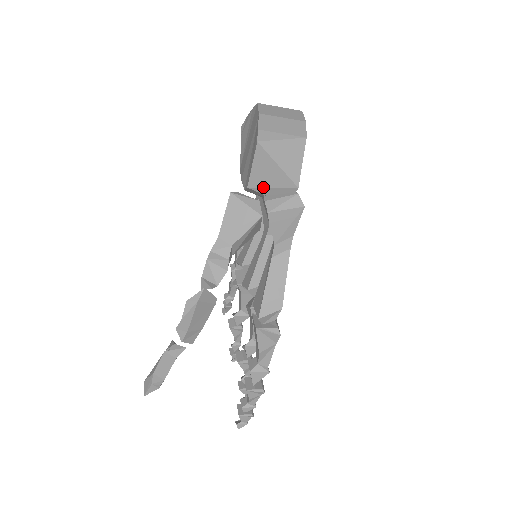
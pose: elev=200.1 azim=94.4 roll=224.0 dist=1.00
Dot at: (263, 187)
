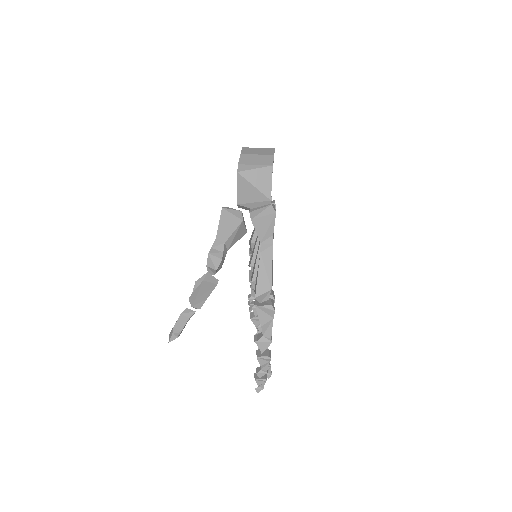
Dot at: (247, 203)
